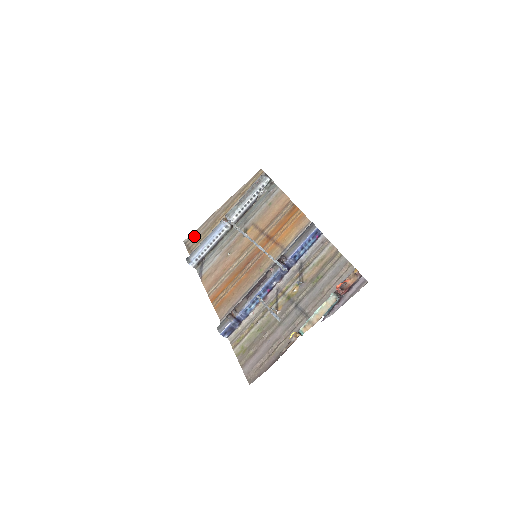
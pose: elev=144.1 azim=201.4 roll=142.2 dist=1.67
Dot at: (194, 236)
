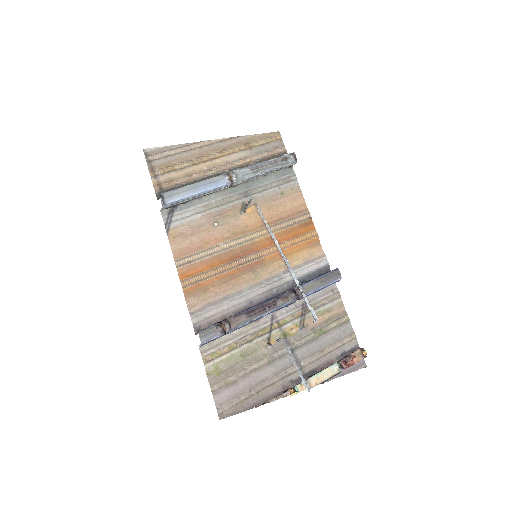
Dot at: (163, 154)
